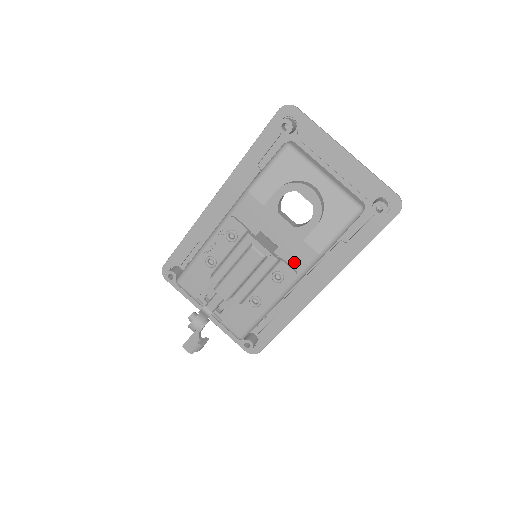
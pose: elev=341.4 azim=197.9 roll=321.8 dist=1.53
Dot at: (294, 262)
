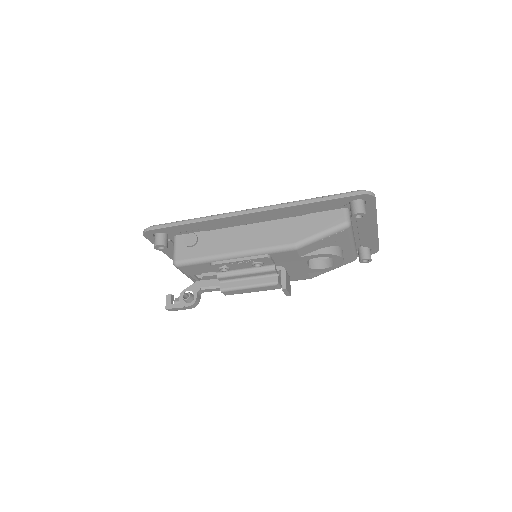
Dot at: (290, 278)
